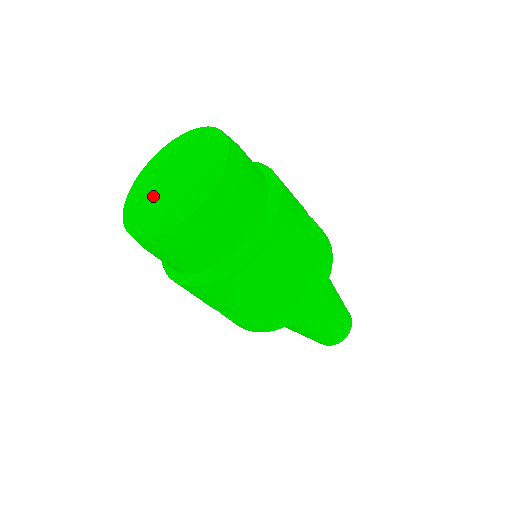
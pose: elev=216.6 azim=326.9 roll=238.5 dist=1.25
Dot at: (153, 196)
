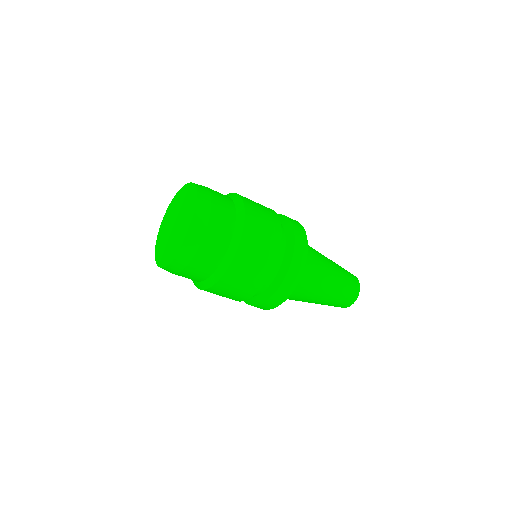
Dot at: (168, 229)
